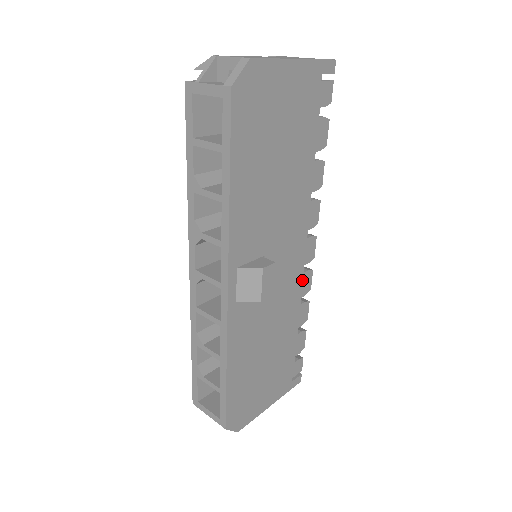
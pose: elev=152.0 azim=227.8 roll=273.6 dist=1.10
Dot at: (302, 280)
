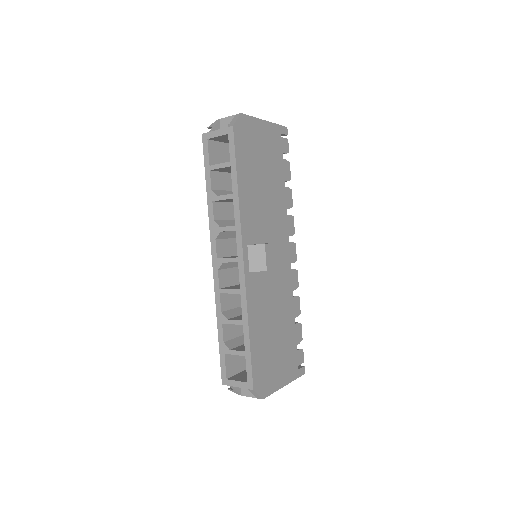
Dot at: (291, 276)
